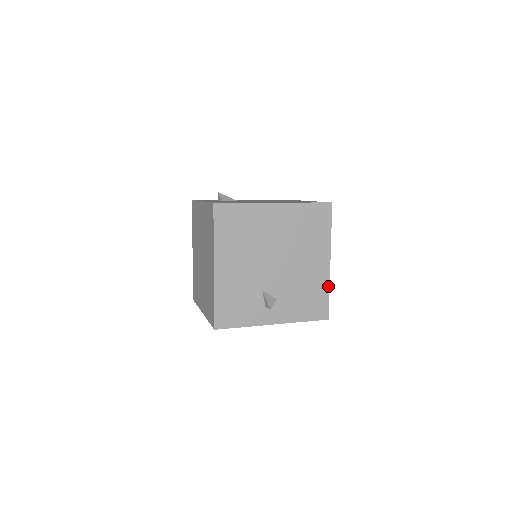
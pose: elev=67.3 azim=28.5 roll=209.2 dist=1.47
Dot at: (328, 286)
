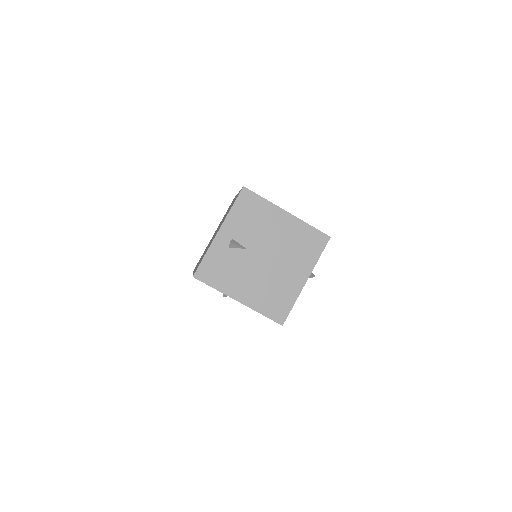
Dot at: occluded
